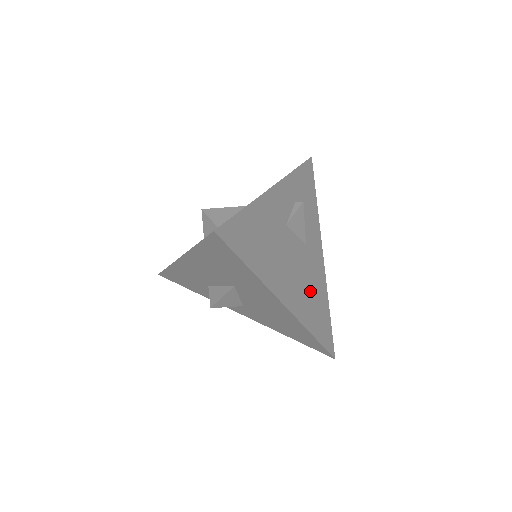
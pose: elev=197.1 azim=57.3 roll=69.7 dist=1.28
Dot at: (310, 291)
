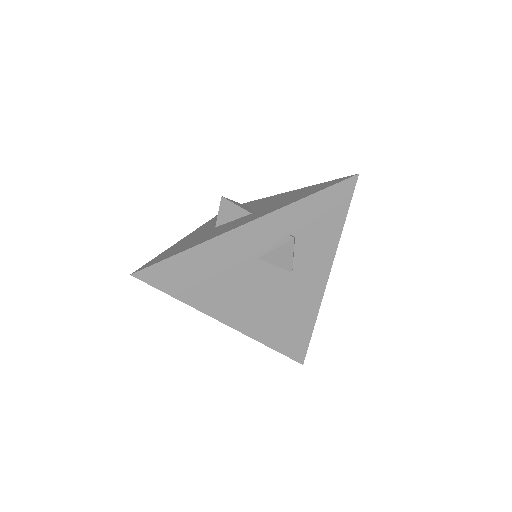
Dot at: (281, 313)
